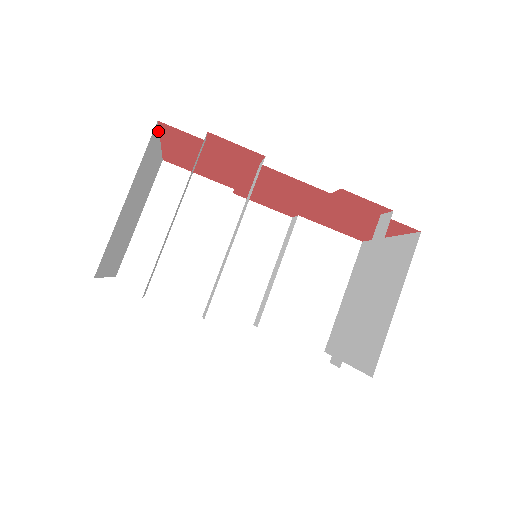
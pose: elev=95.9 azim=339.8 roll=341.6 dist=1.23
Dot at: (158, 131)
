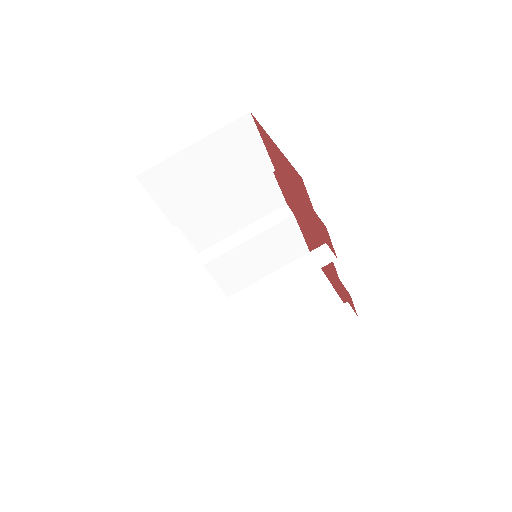
Dot at: (289, 163)
